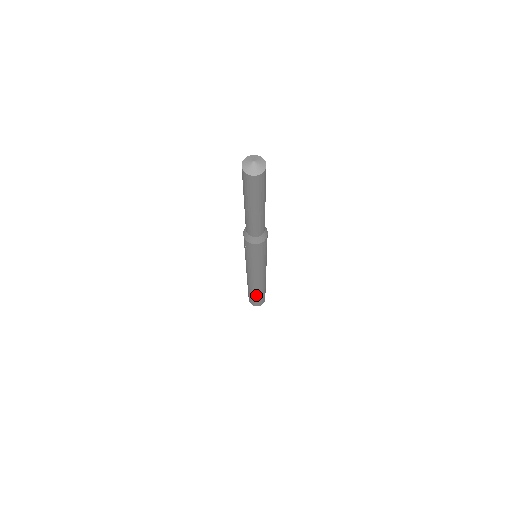
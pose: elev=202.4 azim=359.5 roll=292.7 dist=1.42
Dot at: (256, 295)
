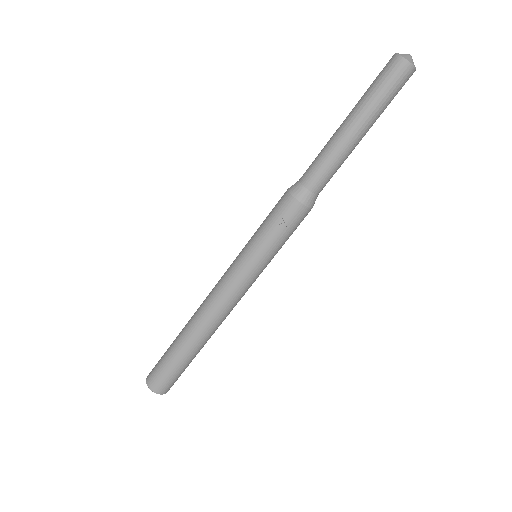
Dot at: (195, 355)
